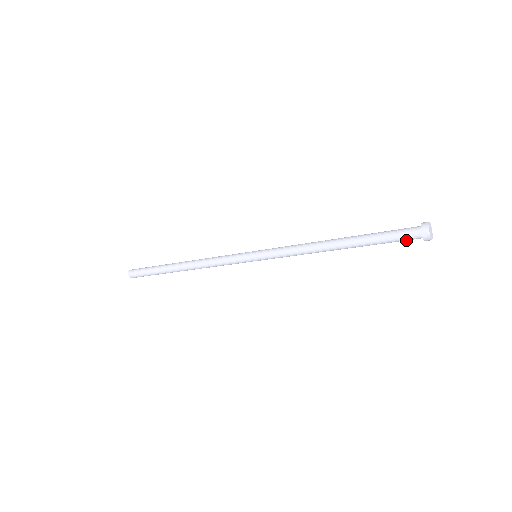
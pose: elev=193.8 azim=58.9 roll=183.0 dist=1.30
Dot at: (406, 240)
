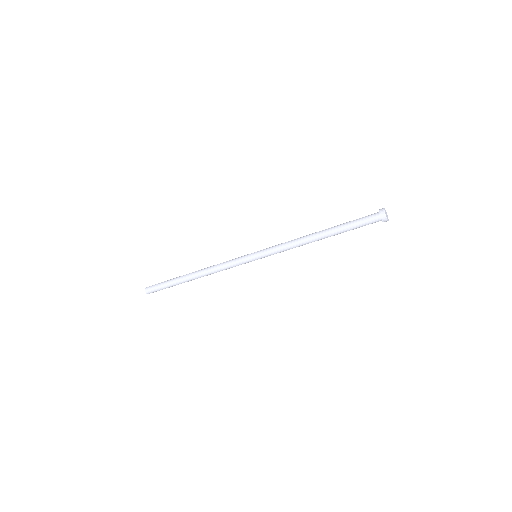
Dot at: occluded
